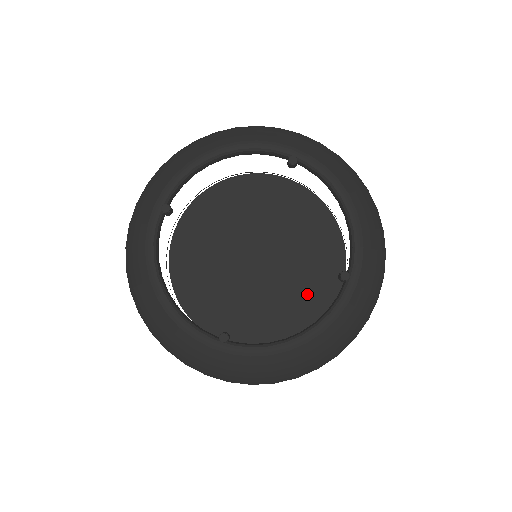
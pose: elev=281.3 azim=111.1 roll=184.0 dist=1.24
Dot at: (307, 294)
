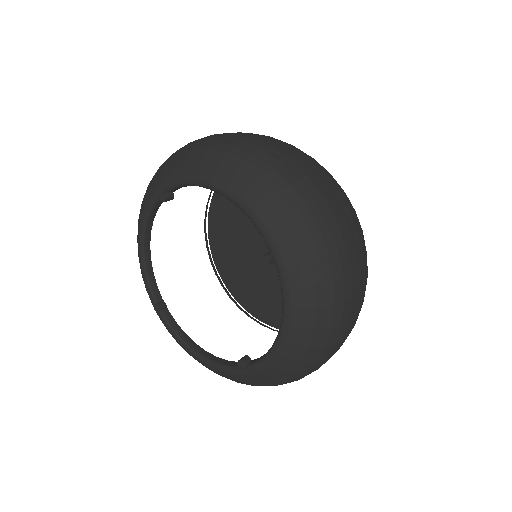
Dot at: occluded
